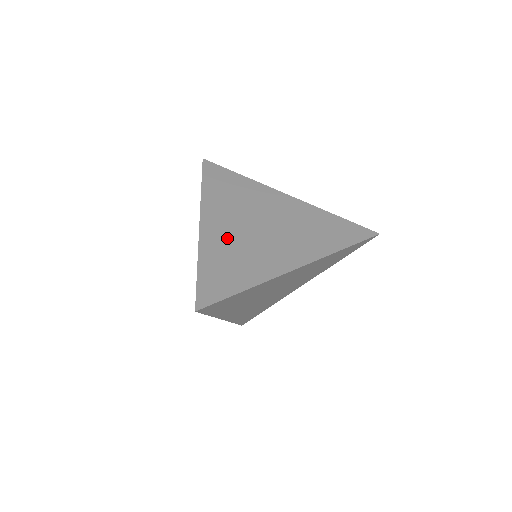
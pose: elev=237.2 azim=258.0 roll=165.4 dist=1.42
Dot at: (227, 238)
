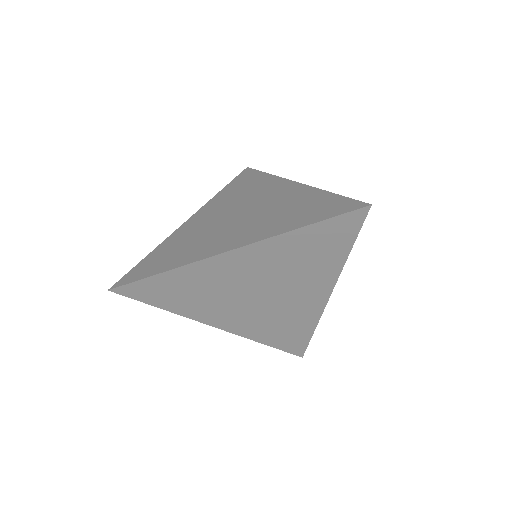
Dot at: (195, 229)
